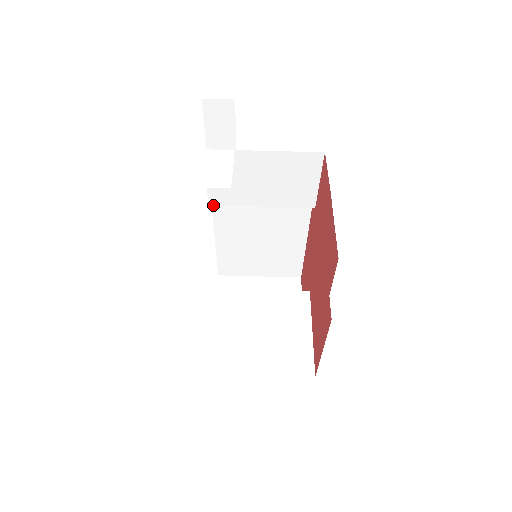
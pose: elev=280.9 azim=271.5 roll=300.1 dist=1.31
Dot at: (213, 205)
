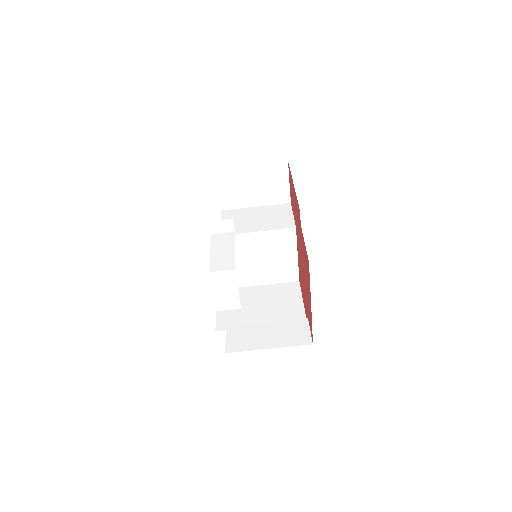
Dot at: occluded
